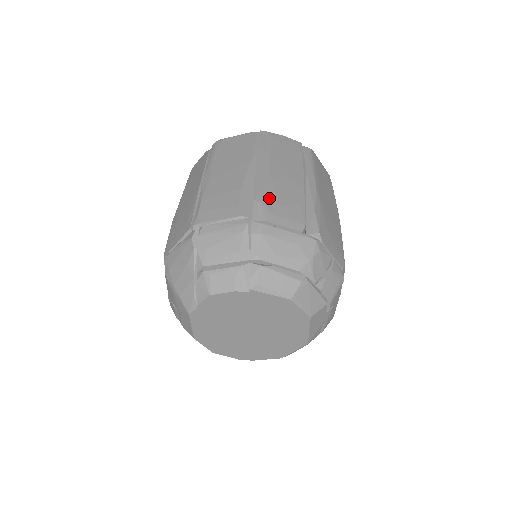
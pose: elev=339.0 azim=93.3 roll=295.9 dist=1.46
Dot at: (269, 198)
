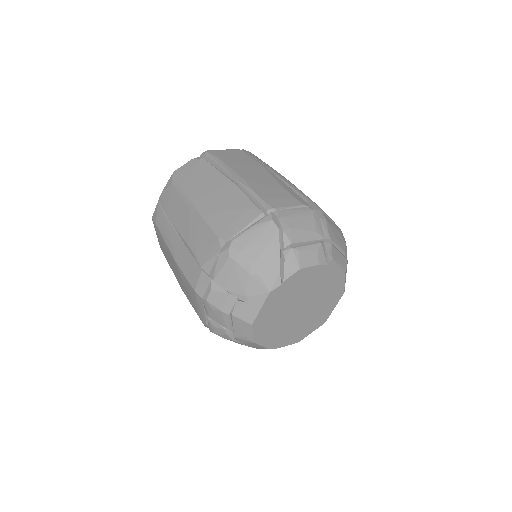
Dot at: (307, 196)
